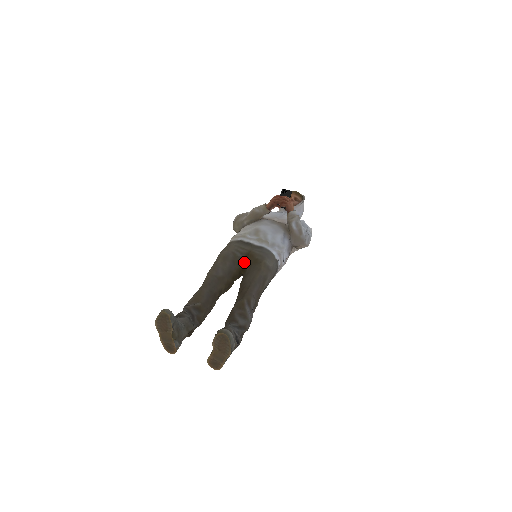
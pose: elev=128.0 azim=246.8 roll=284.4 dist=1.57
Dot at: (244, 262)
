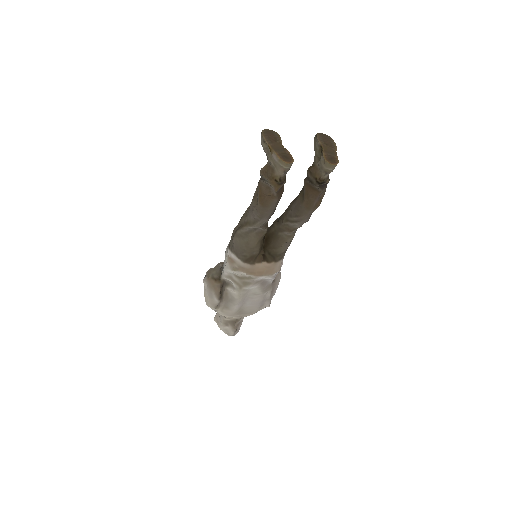
Dot at: occluded
